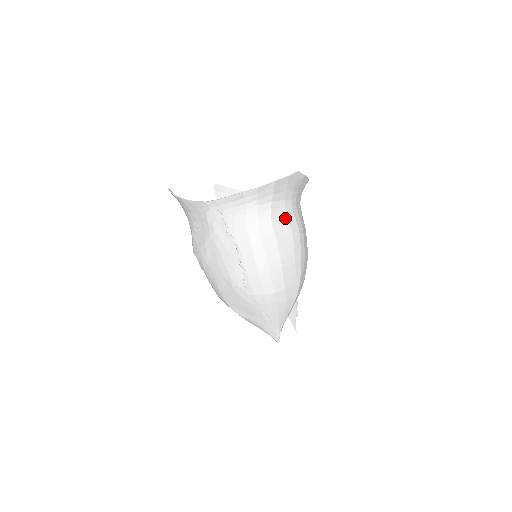
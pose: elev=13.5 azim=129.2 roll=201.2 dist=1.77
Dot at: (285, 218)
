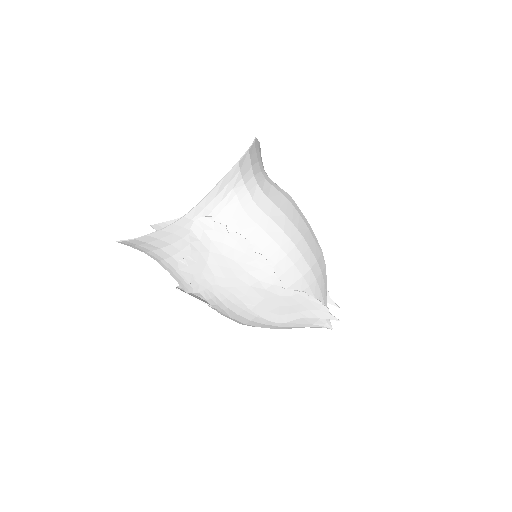
Dot at: (273, 188)
